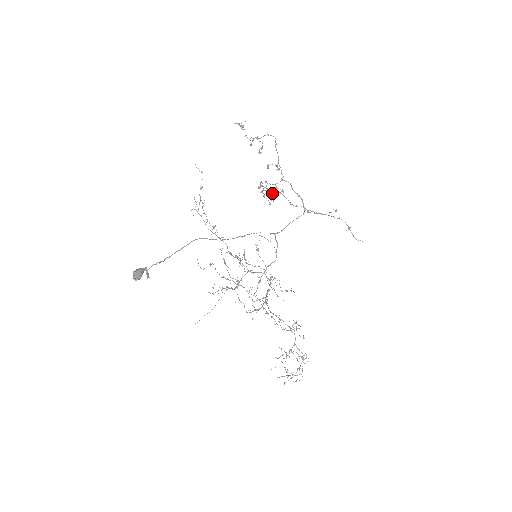
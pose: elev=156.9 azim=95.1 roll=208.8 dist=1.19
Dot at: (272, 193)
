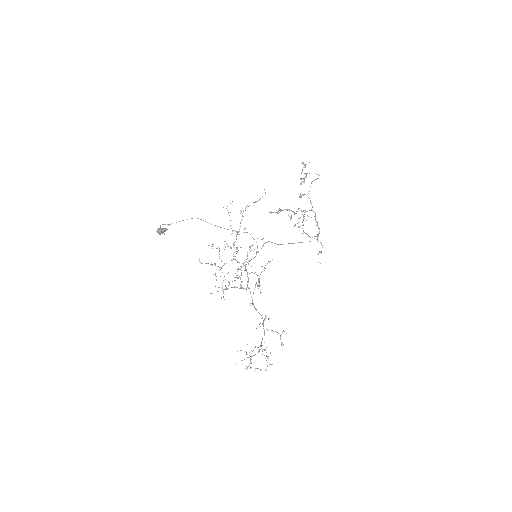
Dot at: (278, 210)
